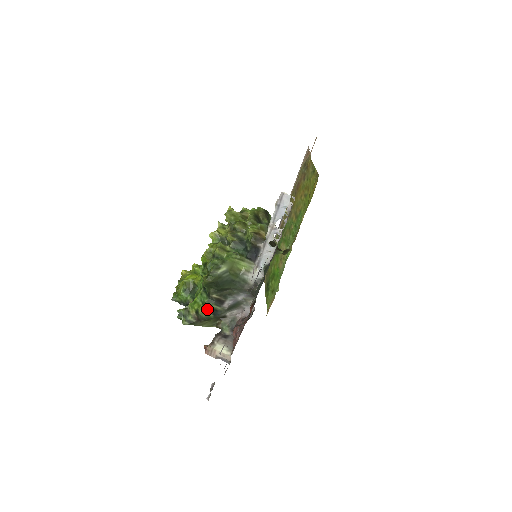
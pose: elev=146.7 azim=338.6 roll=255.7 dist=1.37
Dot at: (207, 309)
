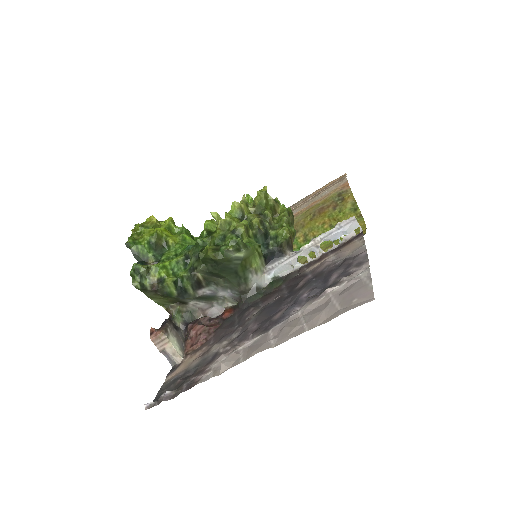
Dot at: (177, 284)
